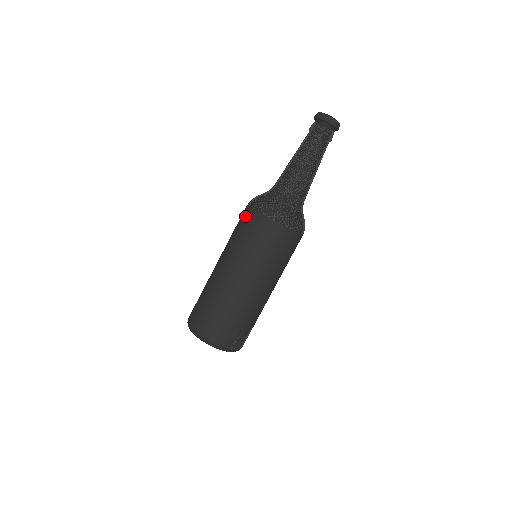
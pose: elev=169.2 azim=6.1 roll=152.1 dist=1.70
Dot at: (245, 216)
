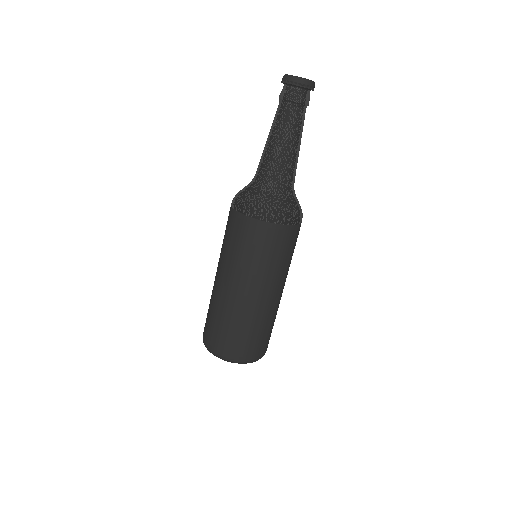
Dot at: (264, 233)
